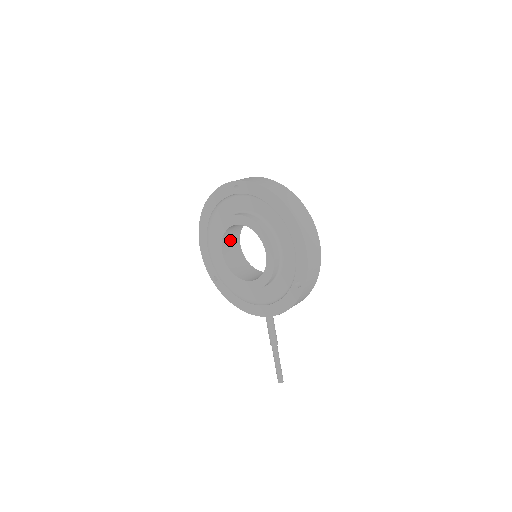
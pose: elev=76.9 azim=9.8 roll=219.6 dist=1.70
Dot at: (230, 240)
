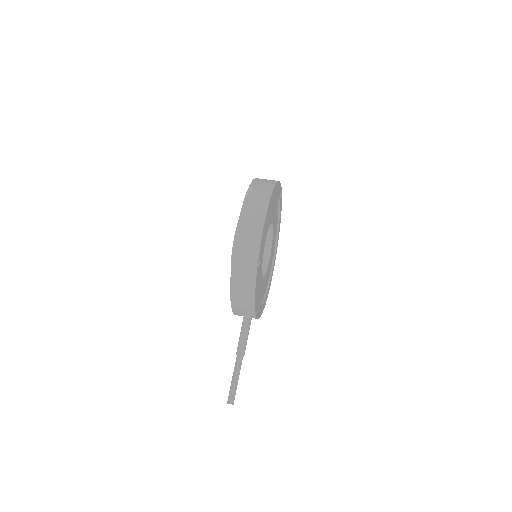
Dot at: occluded
